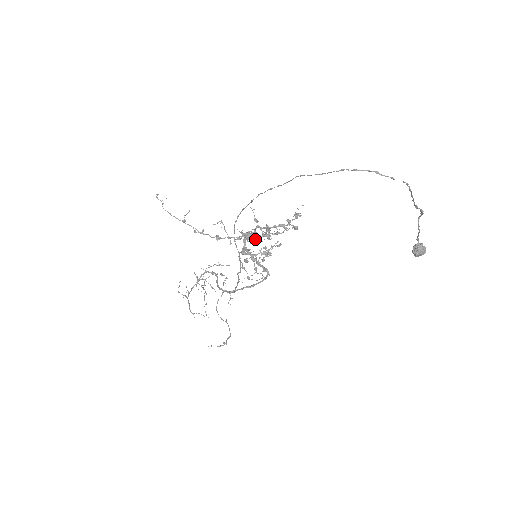
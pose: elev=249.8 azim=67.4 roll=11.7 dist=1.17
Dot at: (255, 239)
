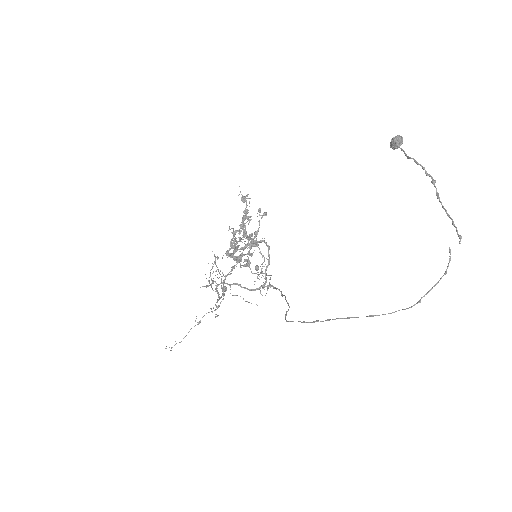
Dot at: occluded
